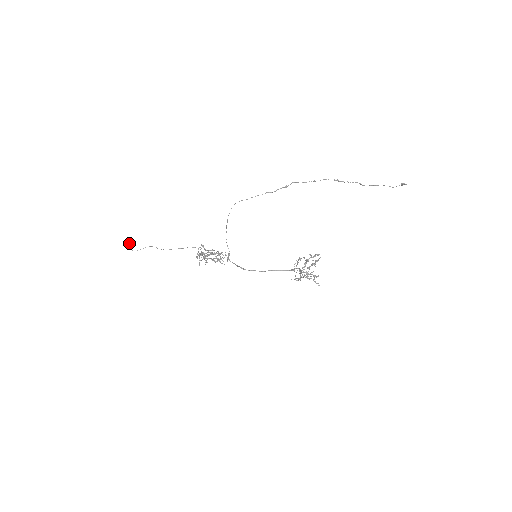
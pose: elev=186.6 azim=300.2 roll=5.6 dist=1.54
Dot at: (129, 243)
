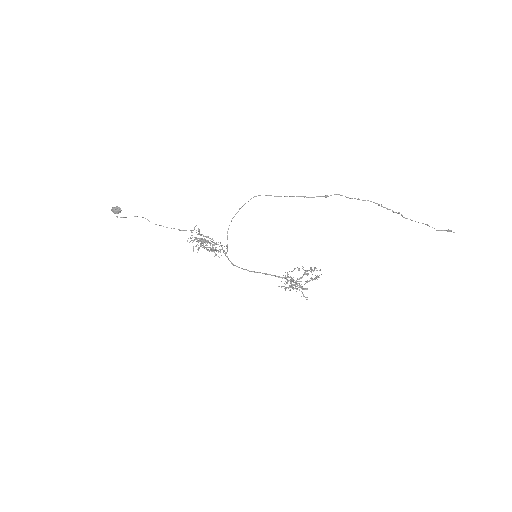
Dot at: (118, 208)
